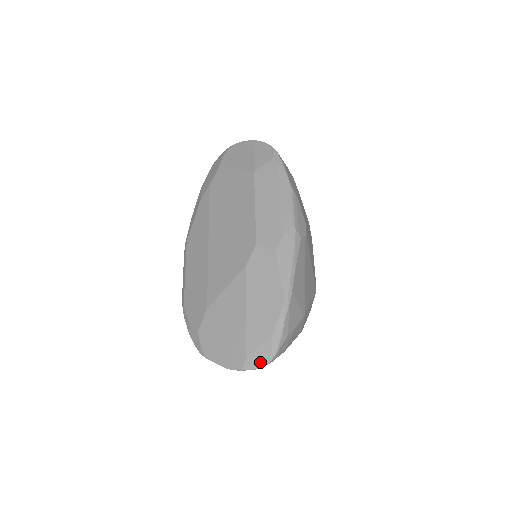
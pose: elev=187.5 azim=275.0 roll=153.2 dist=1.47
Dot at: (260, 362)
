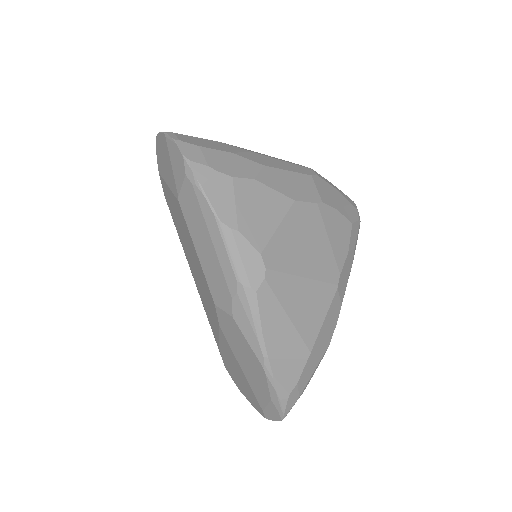
Dot at: (275, 417)
